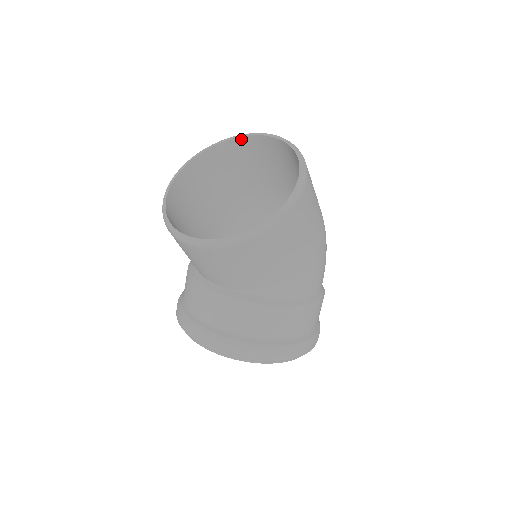
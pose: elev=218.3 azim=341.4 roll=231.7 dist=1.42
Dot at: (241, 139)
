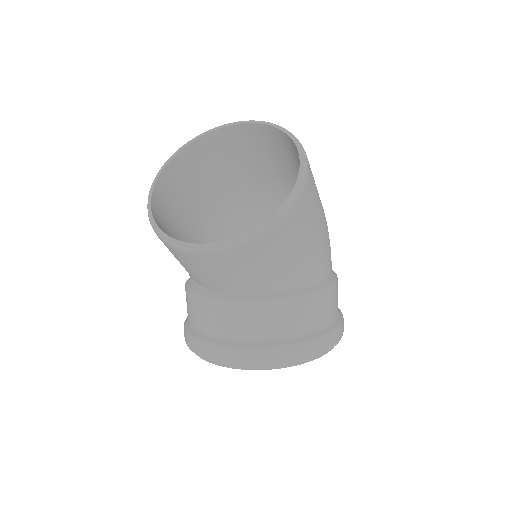
Dot at: (207, 136)
